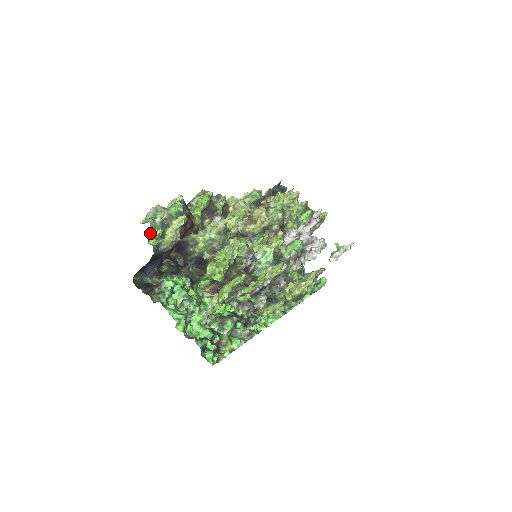
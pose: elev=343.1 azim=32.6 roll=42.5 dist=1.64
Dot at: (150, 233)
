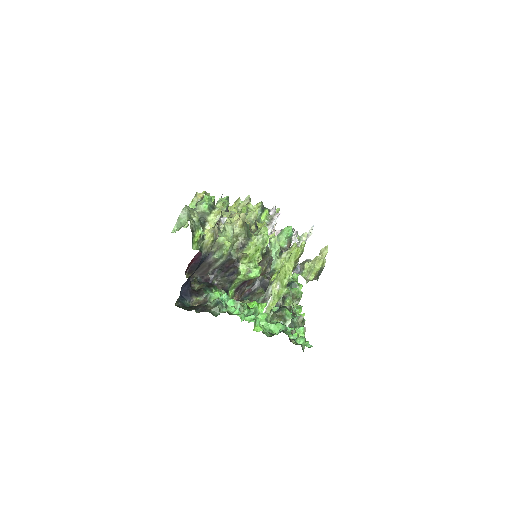
Dot at: (192, 236)
